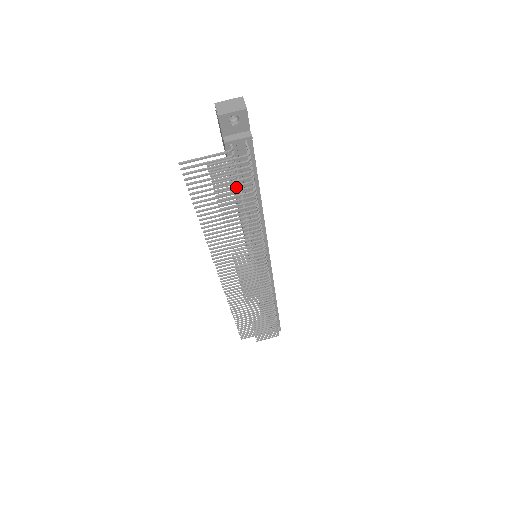
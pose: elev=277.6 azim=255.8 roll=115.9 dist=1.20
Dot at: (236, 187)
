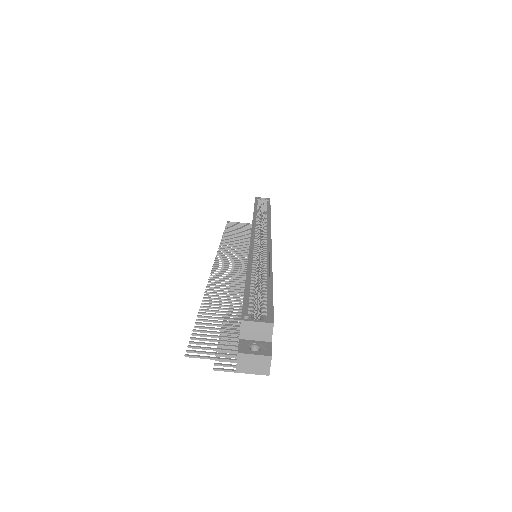
Dot at: occluded
